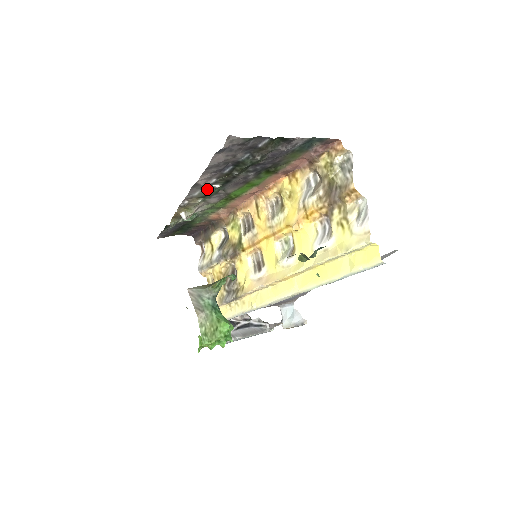
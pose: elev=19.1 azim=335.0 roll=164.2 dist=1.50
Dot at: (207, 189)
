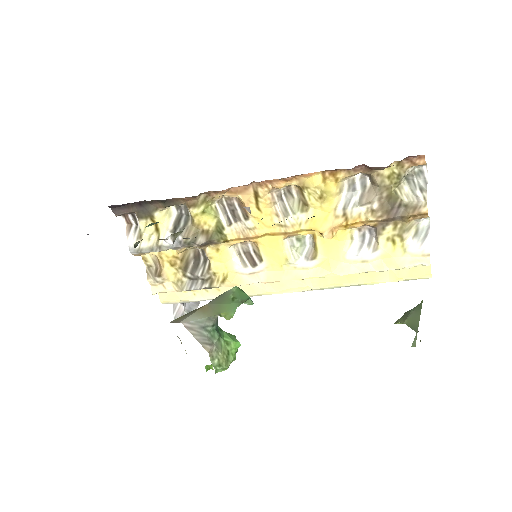
Dot at: occluded
